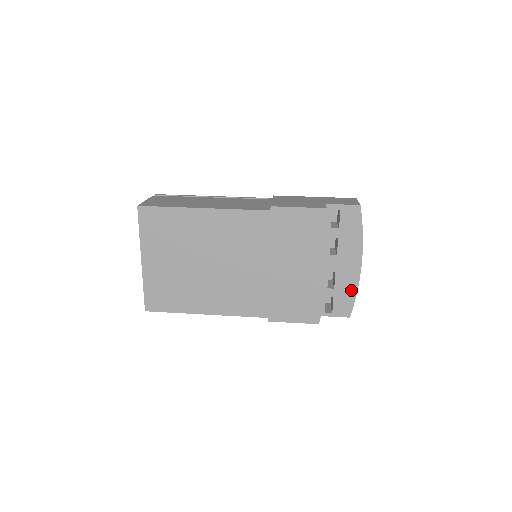
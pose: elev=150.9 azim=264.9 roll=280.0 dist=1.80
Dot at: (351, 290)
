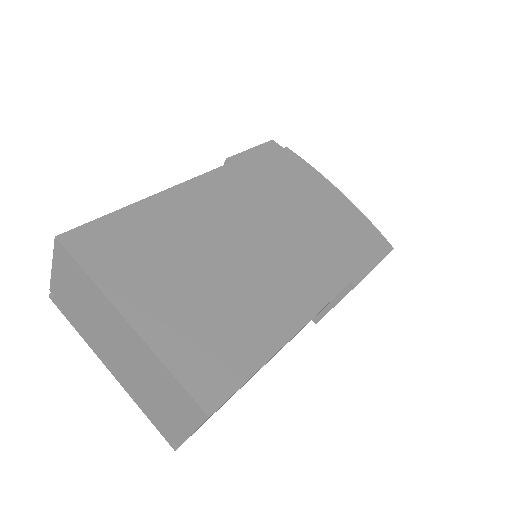
Dot at: (364, 221)
